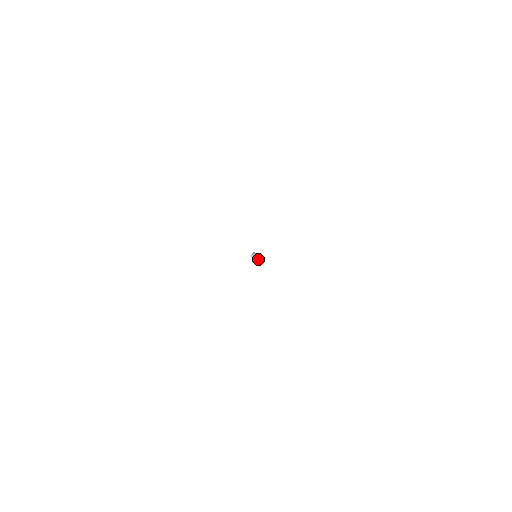
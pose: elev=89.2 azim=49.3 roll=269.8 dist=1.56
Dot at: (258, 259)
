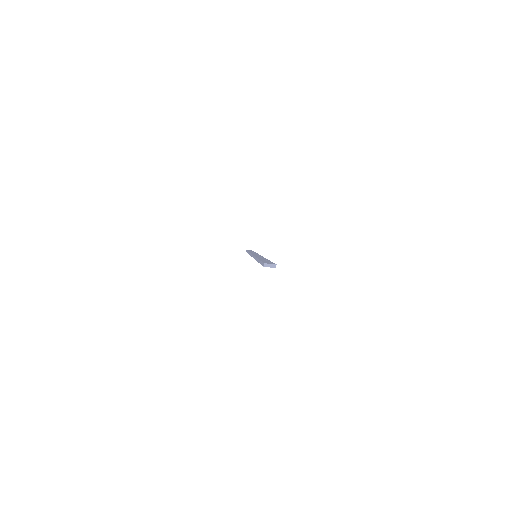
Dot at: (272, 265)
